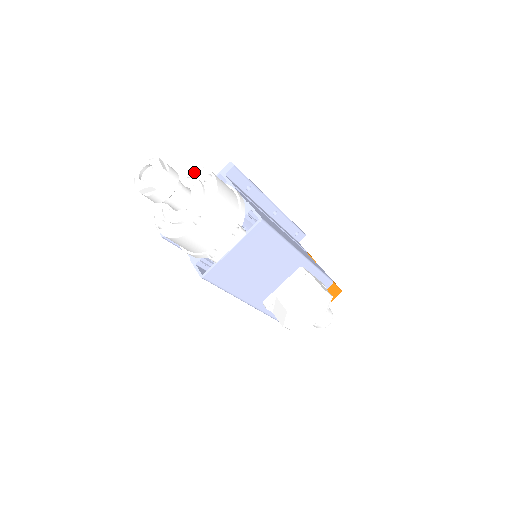
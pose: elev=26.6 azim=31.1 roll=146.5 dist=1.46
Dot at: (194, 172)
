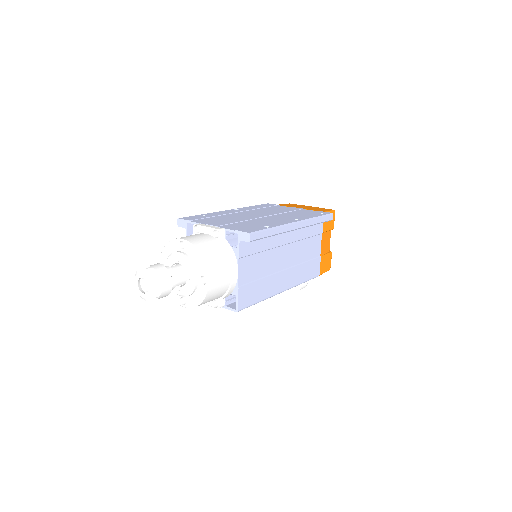
Dot at: (198, 260)
